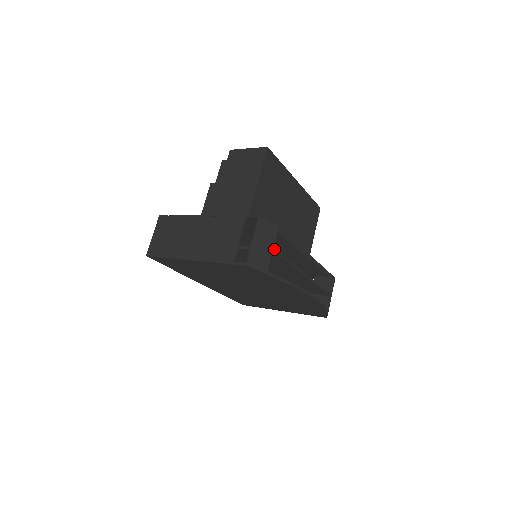
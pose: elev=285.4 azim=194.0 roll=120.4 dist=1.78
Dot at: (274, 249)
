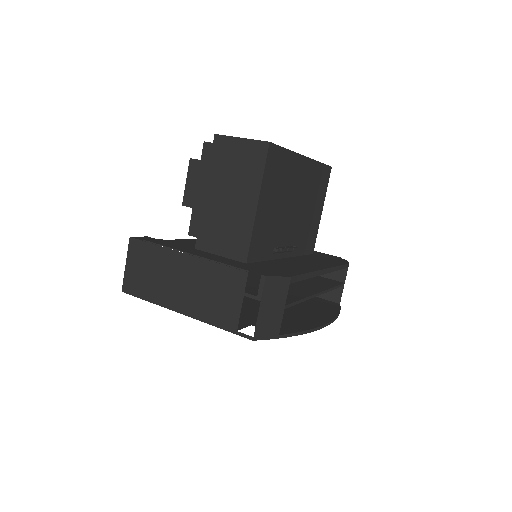
Dot at: (286, 305)
